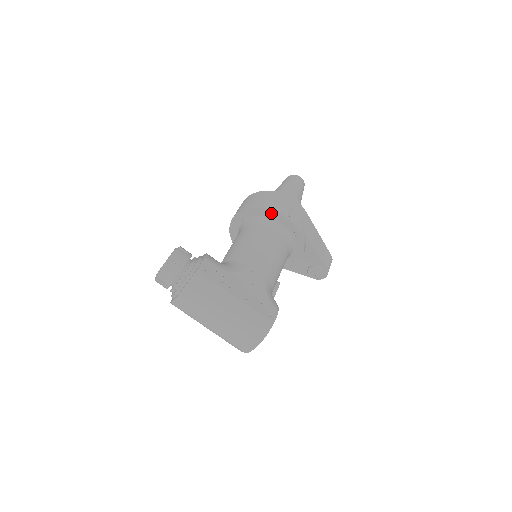
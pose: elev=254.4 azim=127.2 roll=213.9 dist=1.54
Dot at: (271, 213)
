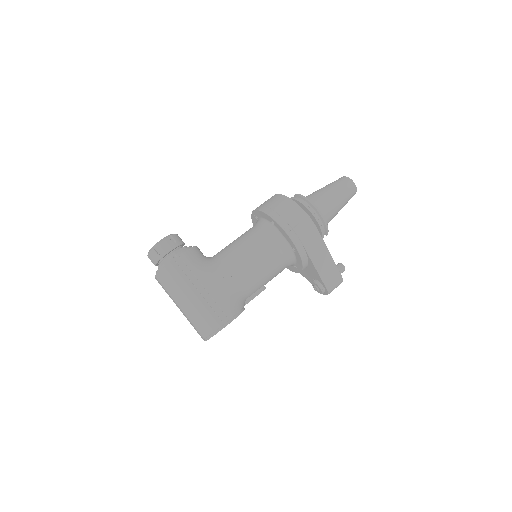
Dot at: (275, 222)
